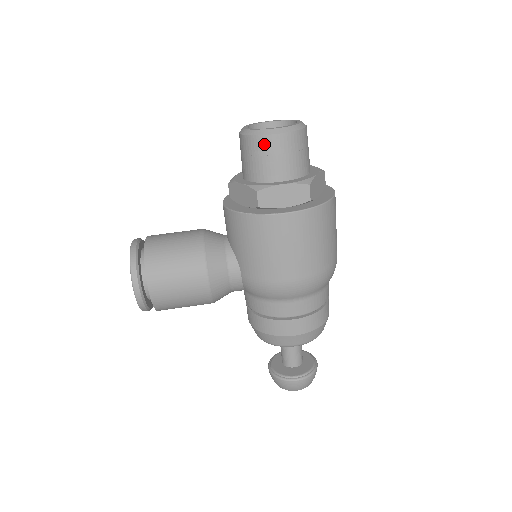
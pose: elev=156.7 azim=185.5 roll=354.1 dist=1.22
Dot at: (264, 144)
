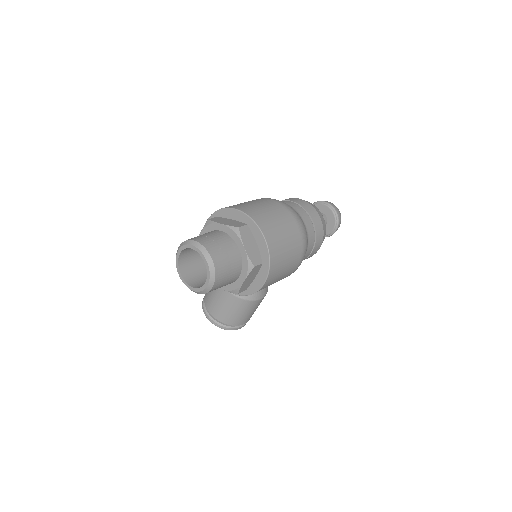
Dot at: occluded
